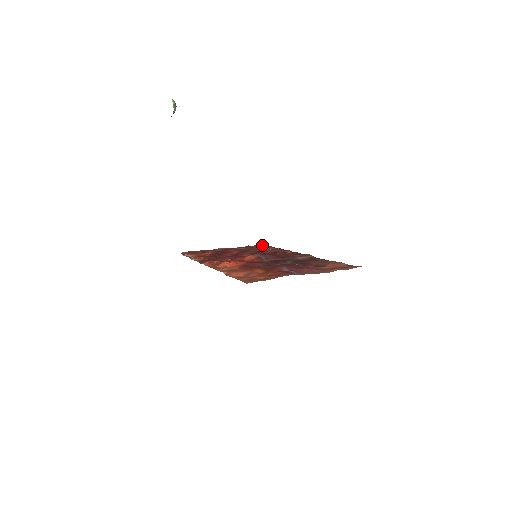
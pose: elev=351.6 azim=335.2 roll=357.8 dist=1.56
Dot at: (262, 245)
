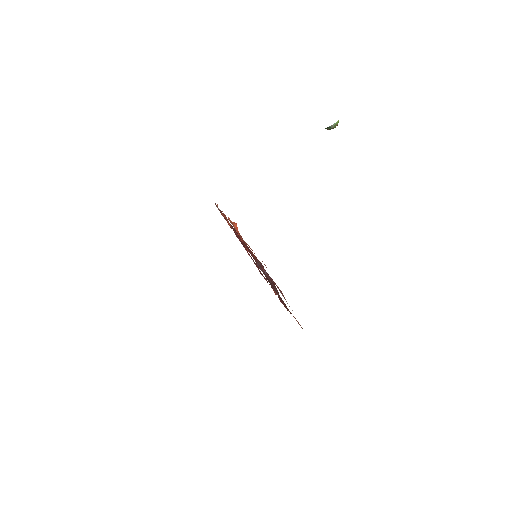
Dot at: occluded
